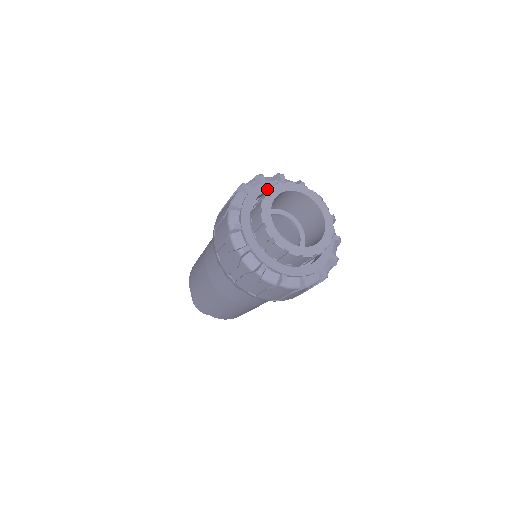
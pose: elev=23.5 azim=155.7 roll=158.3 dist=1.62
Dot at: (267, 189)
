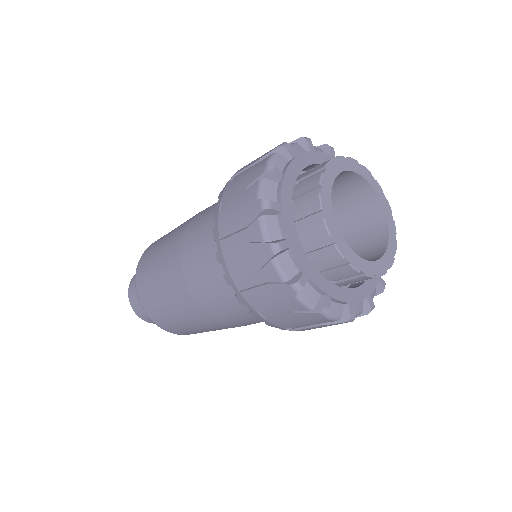
Dot at: (315, 161)
